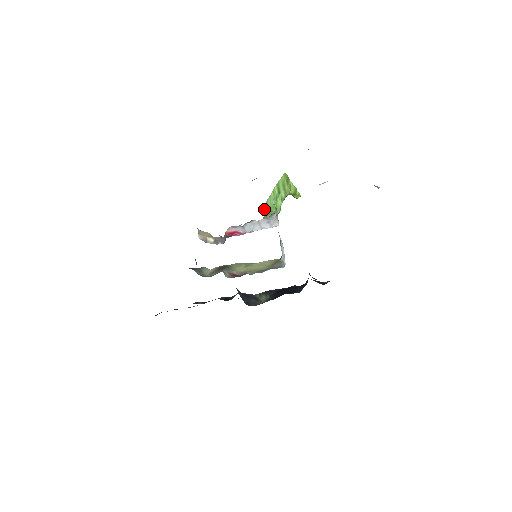
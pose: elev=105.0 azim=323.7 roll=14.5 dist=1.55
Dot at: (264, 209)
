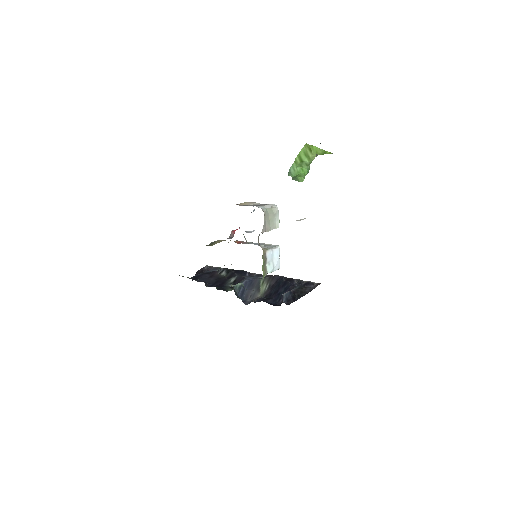
Dot at: (289, 175)
